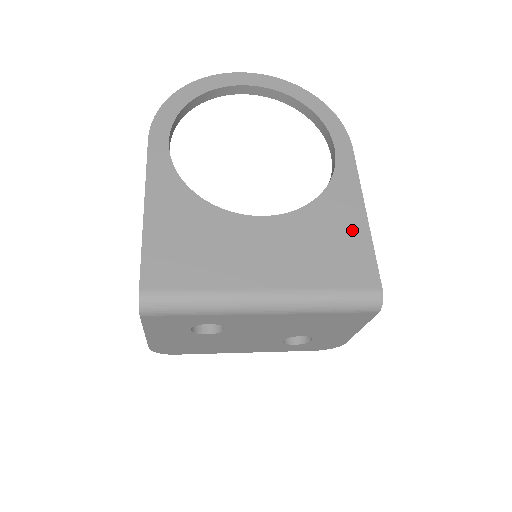
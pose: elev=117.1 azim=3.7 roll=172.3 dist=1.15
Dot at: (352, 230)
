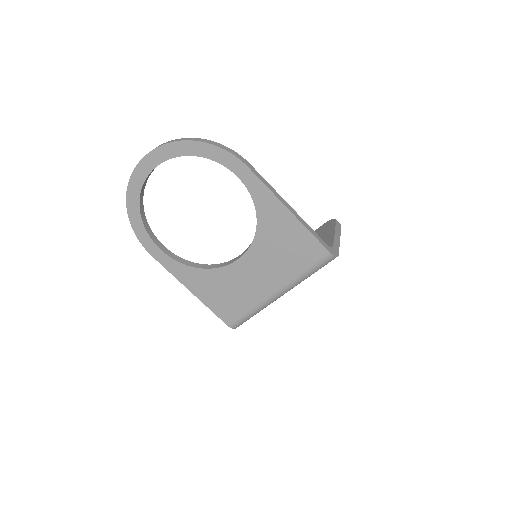
Dot at: (290, 230)
